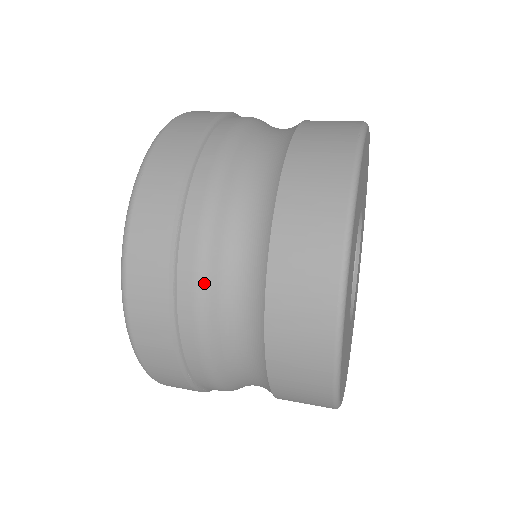
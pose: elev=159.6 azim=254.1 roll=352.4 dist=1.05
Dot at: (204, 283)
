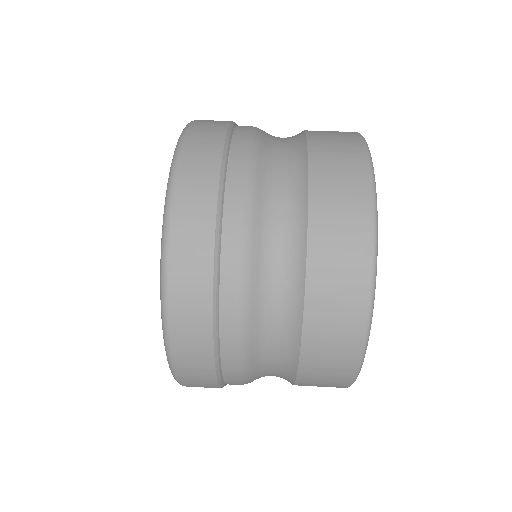
Dot at: (245, 344)
